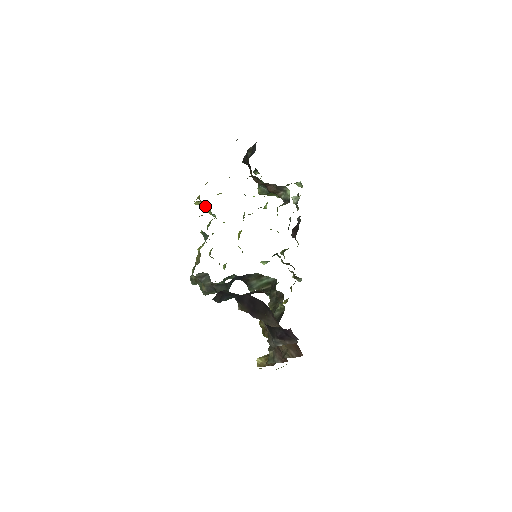
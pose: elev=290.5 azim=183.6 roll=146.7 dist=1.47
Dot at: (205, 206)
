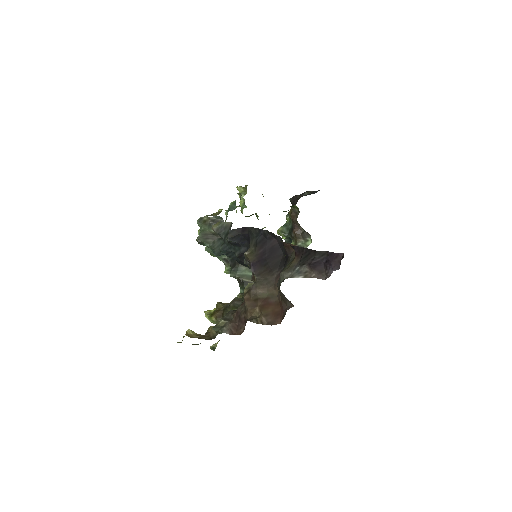
Dot at: (245, 194)
